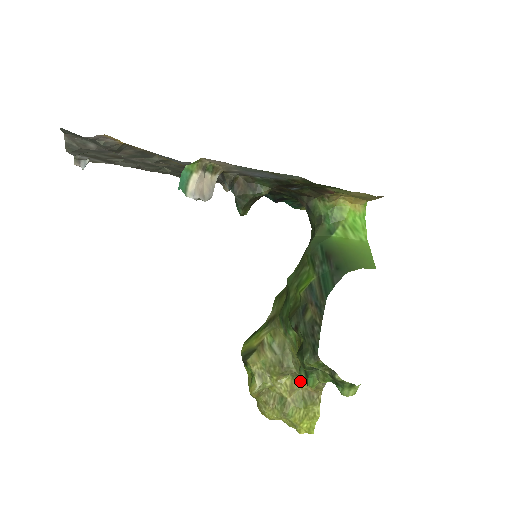
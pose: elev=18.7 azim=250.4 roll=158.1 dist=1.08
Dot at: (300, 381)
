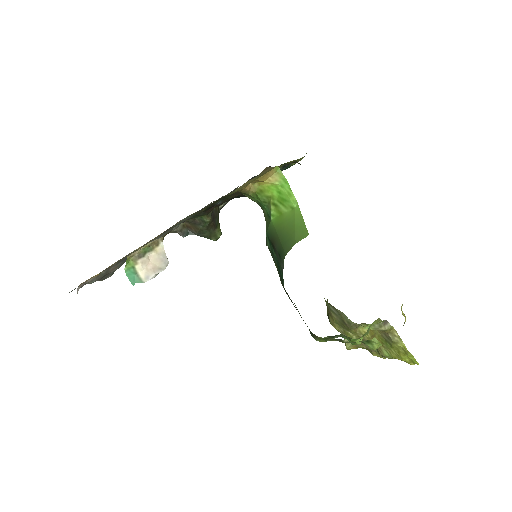
Dot at: occluded
